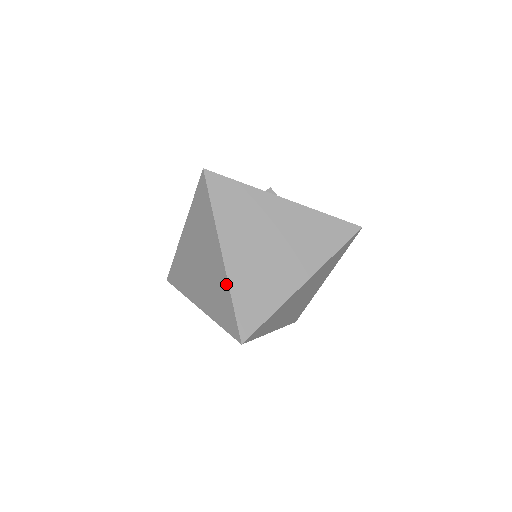
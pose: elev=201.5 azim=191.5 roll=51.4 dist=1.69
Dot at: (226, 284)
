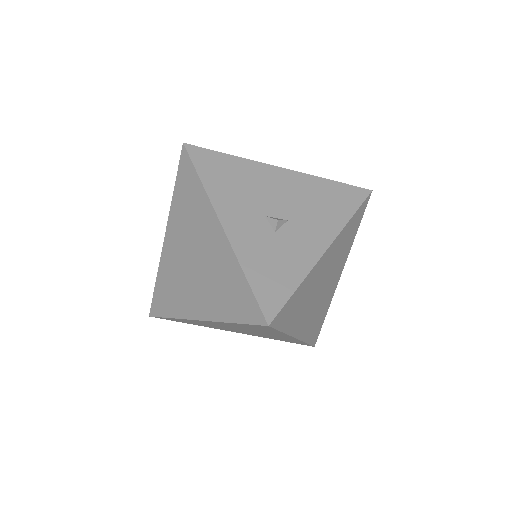
Dot at: (299, 341)
